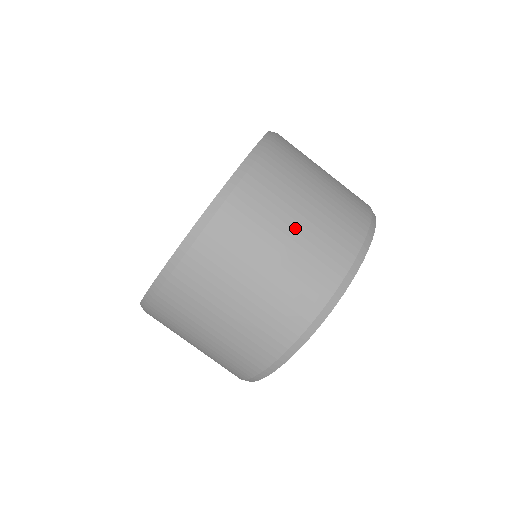
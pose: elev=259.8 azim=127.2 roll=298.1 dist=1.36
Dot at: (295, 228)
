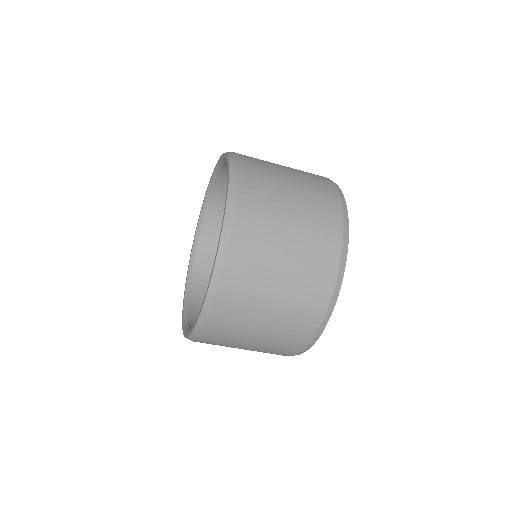
Dot at: (256, 339)
